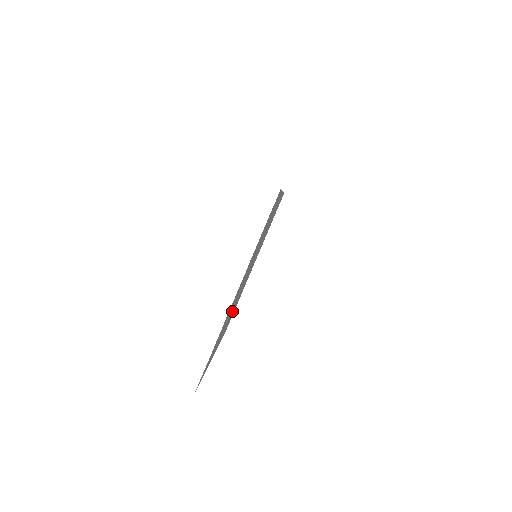
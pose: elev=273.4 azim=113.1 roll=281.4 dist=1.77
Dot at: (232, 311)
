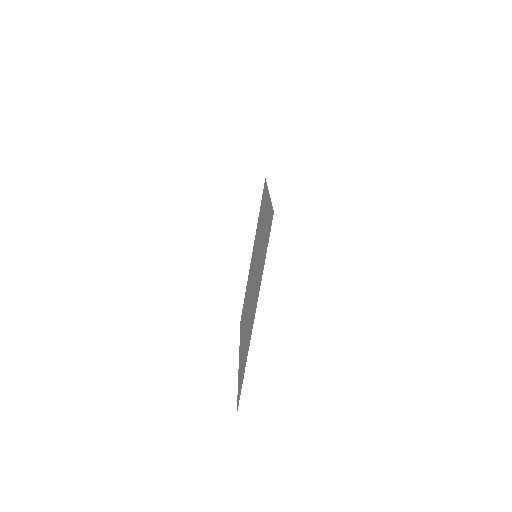
Dot at: (246, 313)
